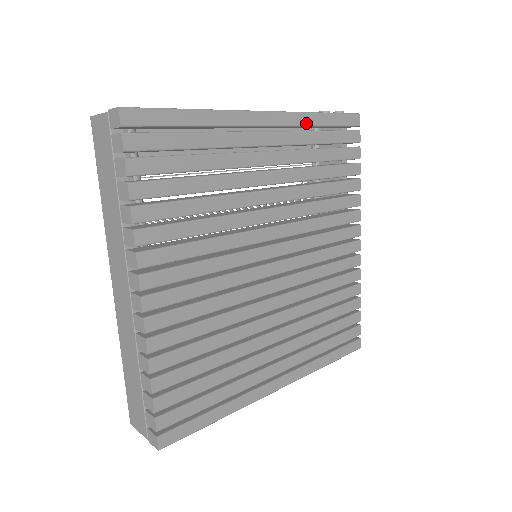
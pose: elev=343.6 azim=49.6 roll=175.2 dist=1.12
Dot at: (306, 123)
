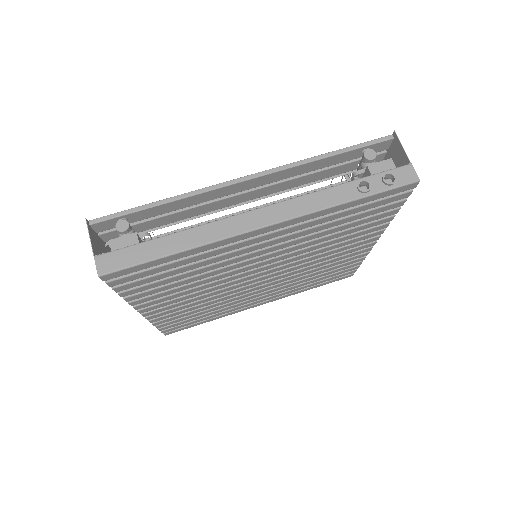
Dot at: (324, 214)
